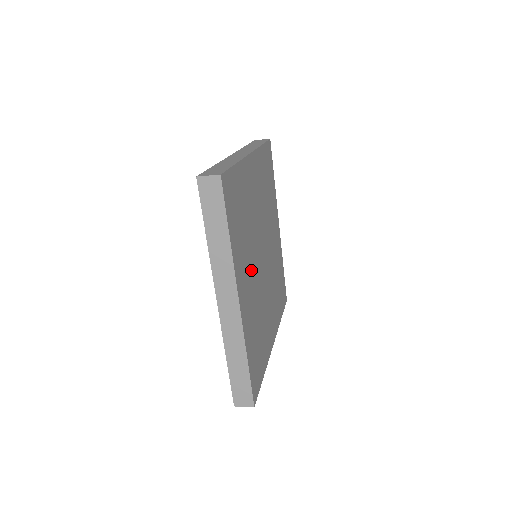
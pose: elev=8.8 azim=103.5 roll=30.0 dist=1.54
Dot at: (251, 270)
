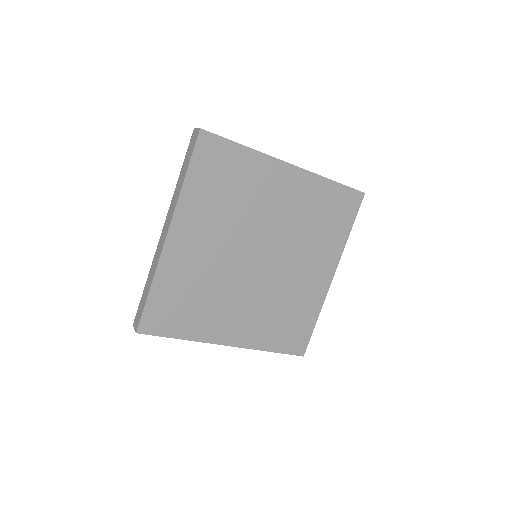
Dot at: (216, 240)
